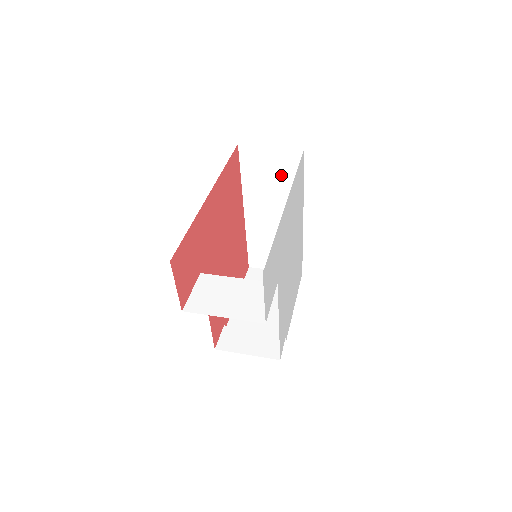
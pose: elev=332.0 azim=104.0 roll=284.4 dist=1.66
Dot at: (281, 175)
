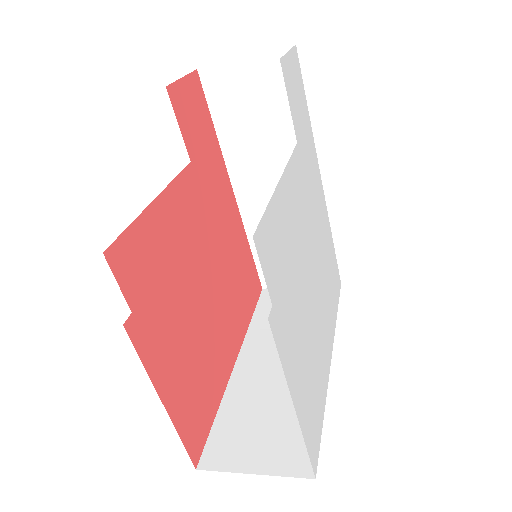
Dot at: occluded
